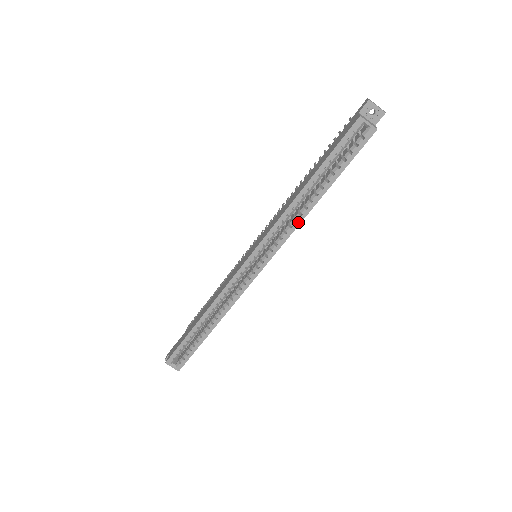
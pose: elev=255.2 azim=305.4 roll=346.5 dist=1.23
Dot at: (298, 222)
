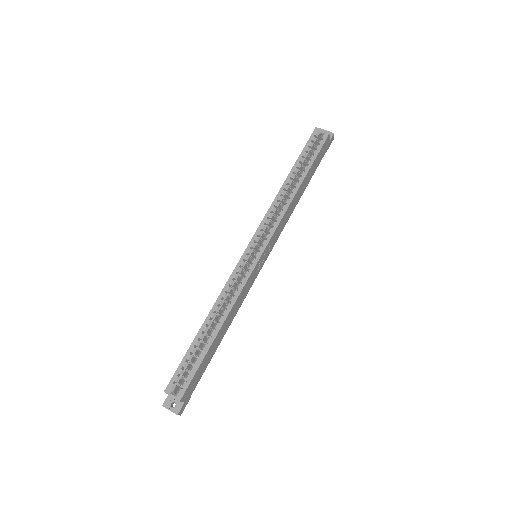
Dot at: (287, 205)
